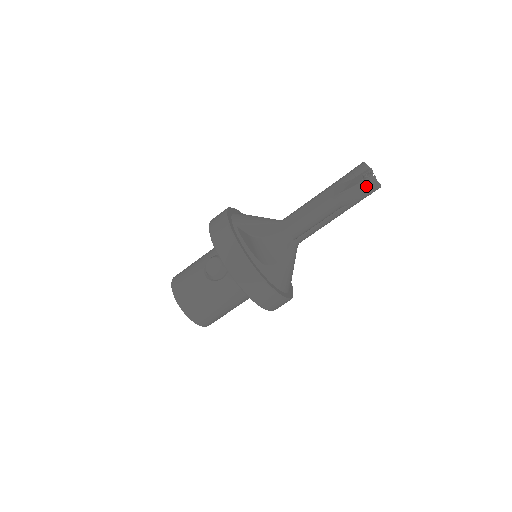
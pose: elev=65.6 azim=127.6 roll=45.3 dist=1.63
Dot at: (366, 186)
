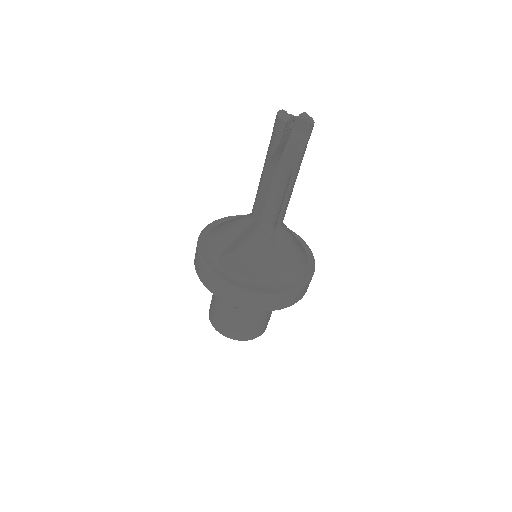
Dot at: (299, 134)
